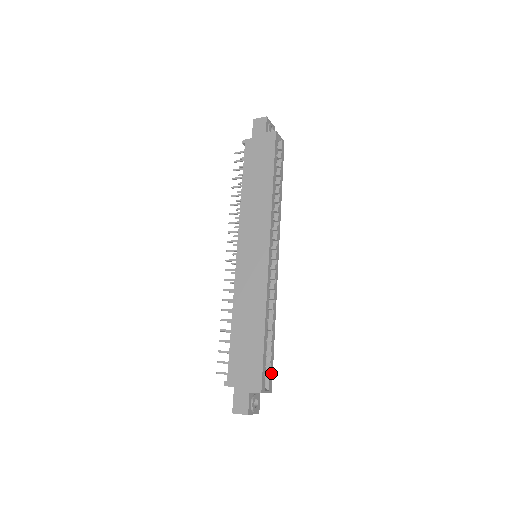
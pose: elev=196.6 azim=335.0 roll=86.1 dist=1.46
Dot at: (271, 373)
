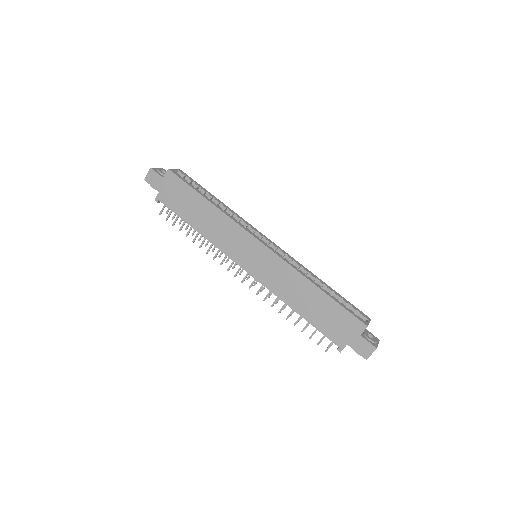
Dot at: (356, 309)
